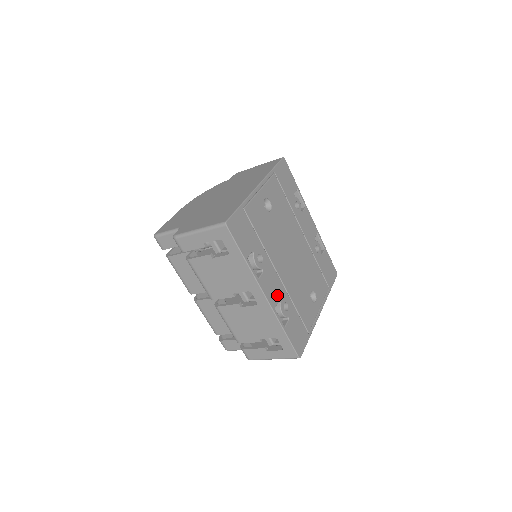
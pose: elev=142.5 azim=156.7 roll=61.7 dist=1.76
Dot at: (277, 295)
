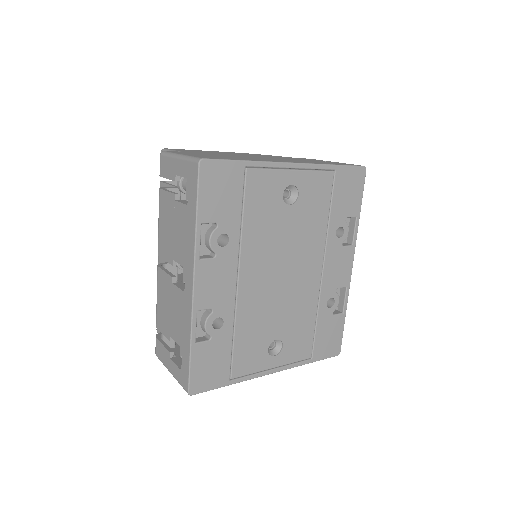
Dot at: (215, 300)
